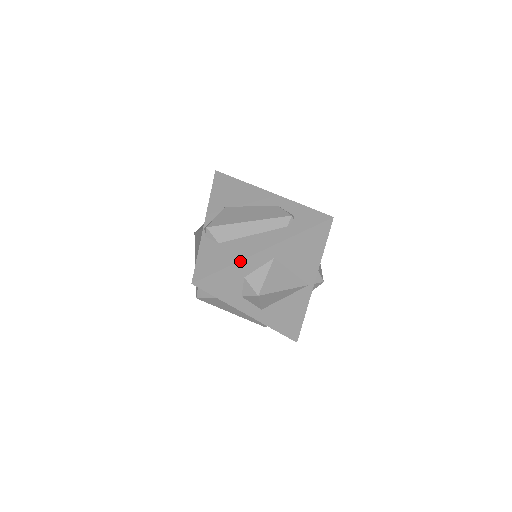
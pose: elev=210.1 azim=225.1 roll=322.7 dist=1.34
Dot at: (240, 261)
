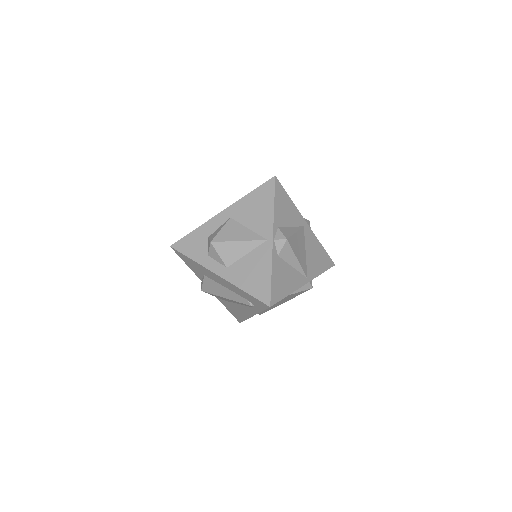
Dot at: (204, 224)
